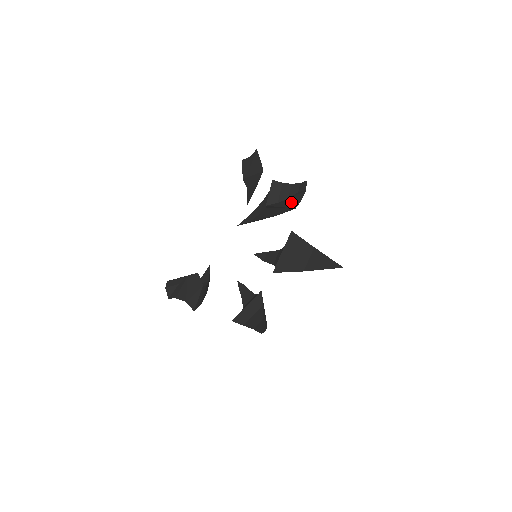
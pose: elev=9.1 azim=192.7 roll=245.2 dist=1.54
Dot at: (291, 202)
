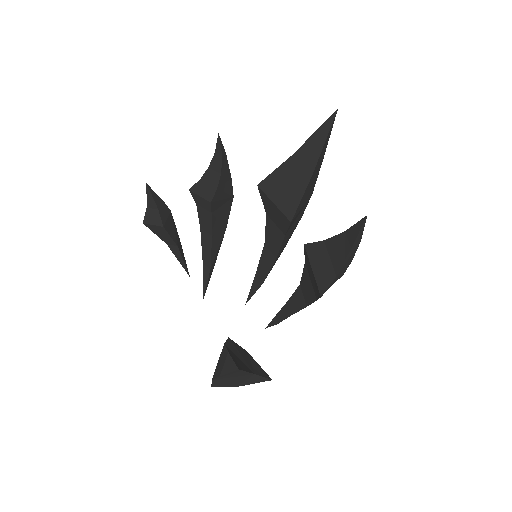
Dot at: (225, 184)
